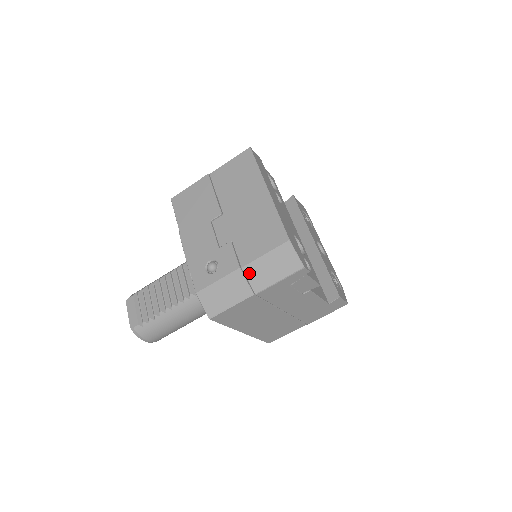
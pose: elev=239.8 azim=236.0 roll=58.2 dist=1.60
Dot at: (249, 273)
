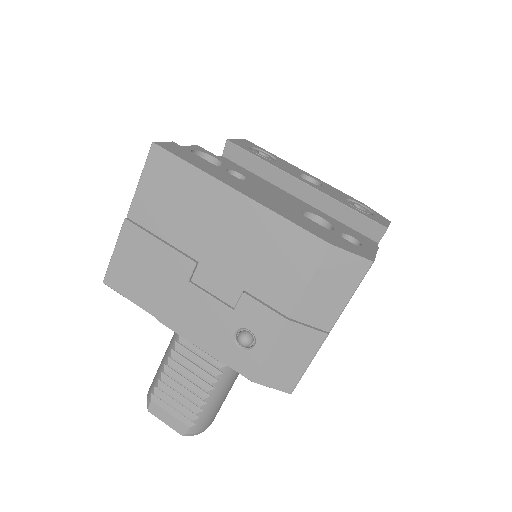
Dot at: (303, 317)
